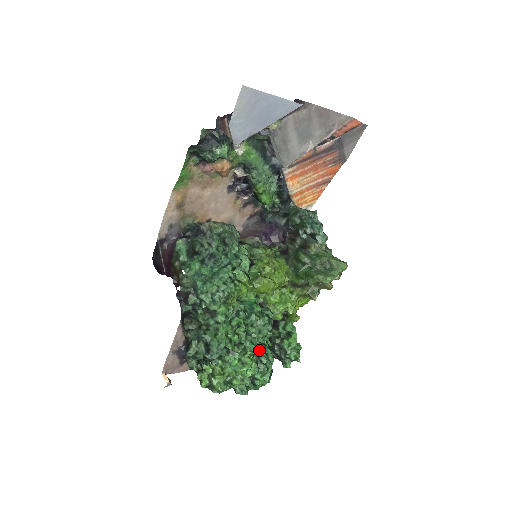
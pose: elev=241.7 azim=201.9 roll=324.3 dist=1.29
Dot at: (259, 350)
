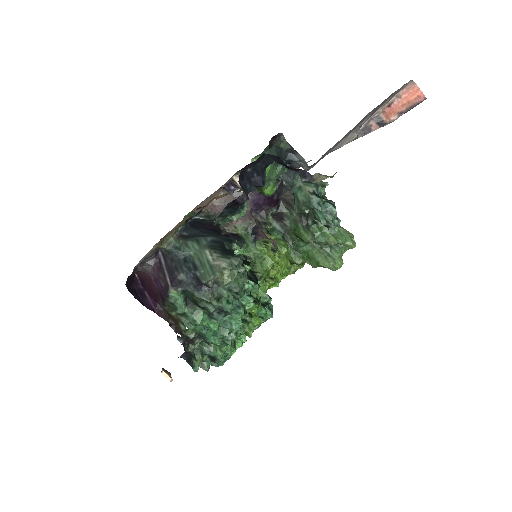
Dot at: occluded
